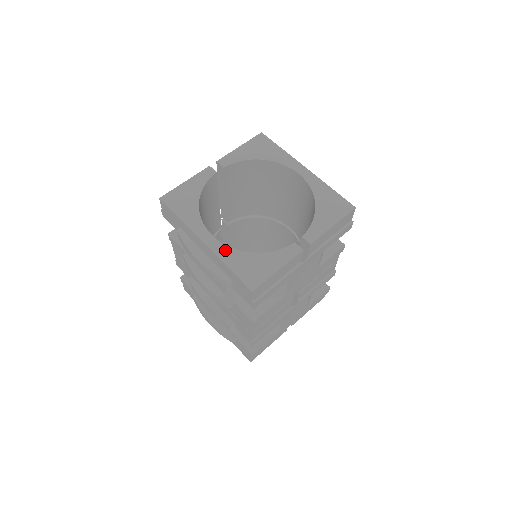
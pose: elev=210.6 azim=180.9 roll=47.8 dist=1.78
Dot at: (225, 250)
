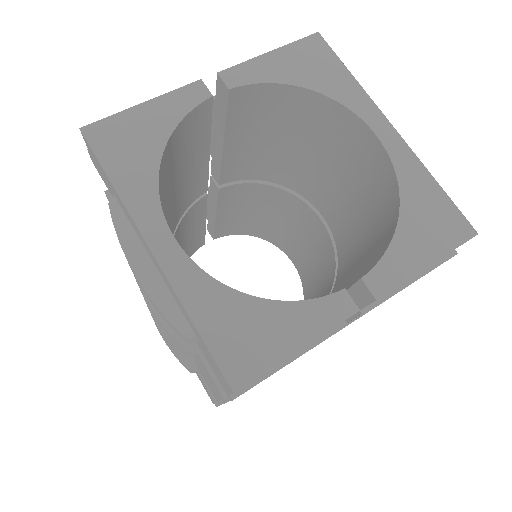
Dot at: (195, 278)
